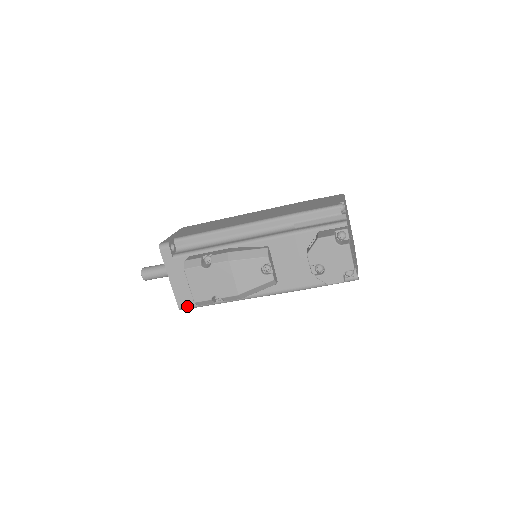
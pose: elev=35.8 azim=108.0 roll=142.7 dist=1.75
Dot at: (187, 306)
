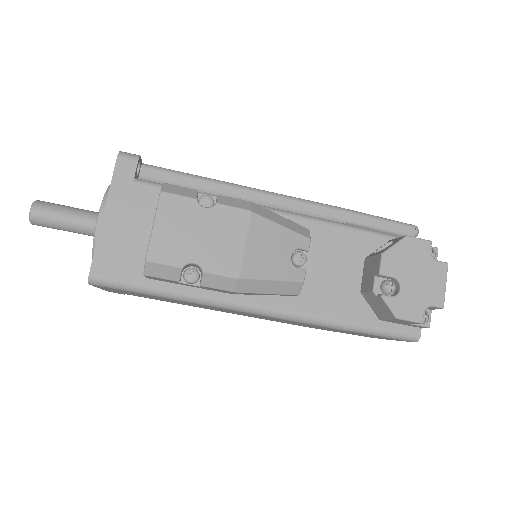
Dot at: (109, 277)
